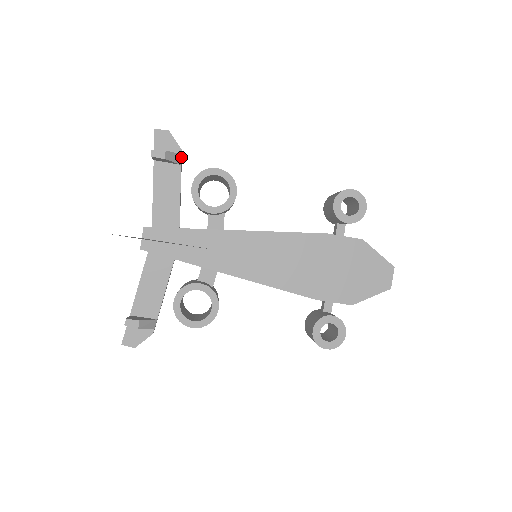
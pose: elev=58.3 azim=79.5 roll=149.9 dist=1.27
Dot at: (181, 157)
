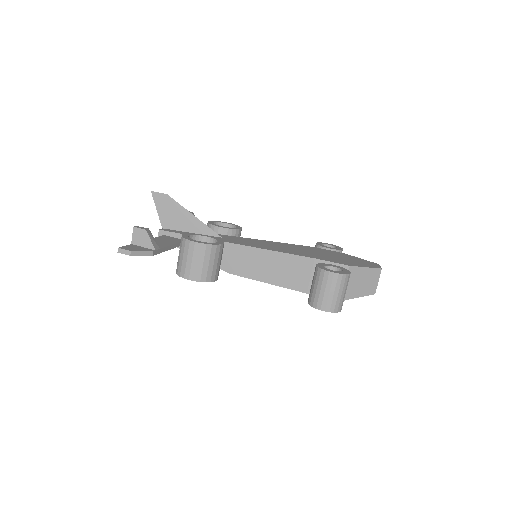
Dot at: occluded
